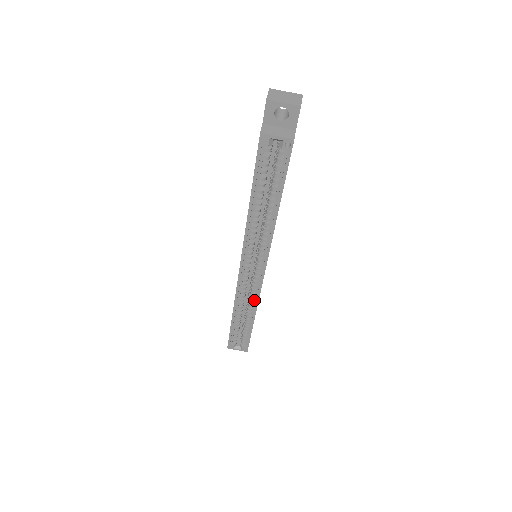
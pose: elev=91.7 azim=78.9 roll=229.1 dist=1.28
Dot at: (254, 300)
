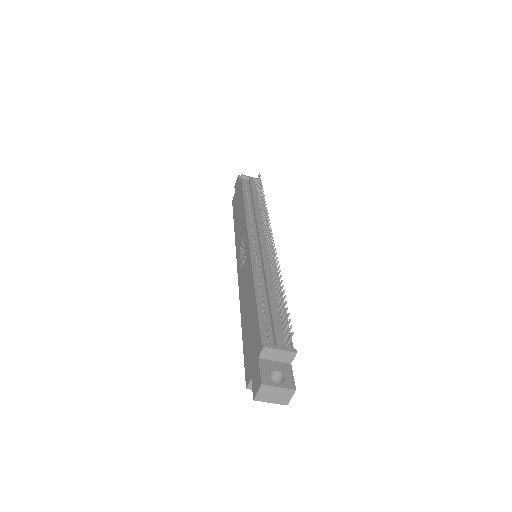
Dot at: occluded
